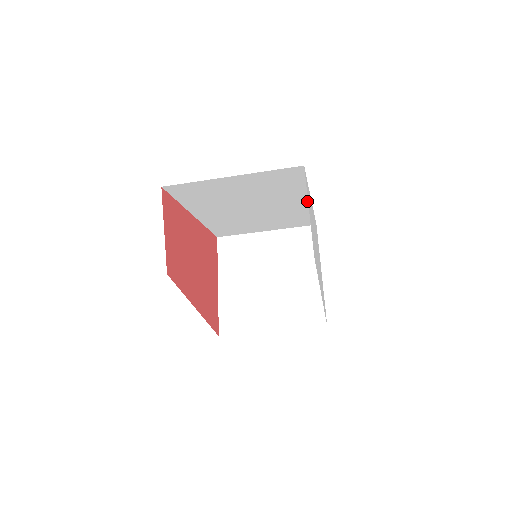
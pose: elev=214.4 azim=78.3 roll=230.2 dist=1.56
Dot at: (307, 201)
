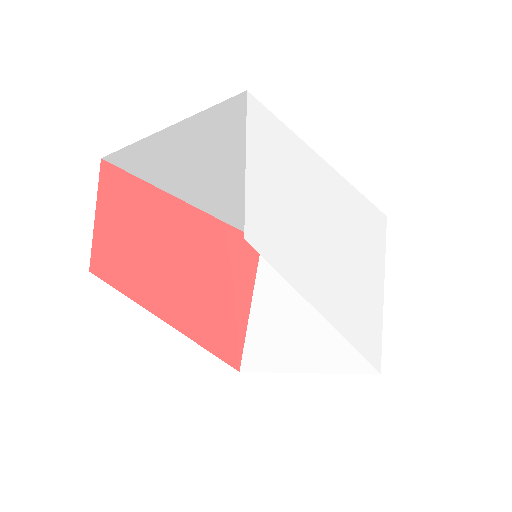
Dot at: occluded
